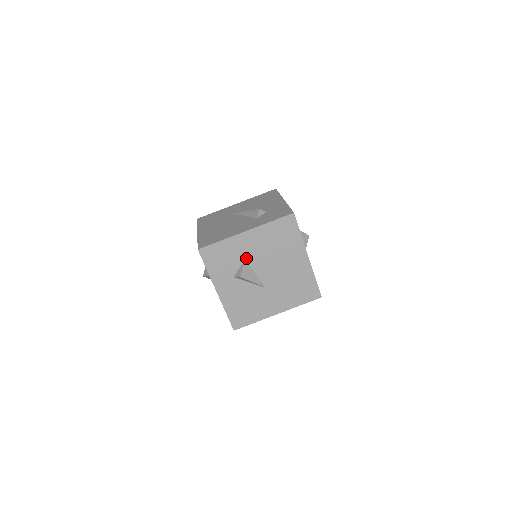
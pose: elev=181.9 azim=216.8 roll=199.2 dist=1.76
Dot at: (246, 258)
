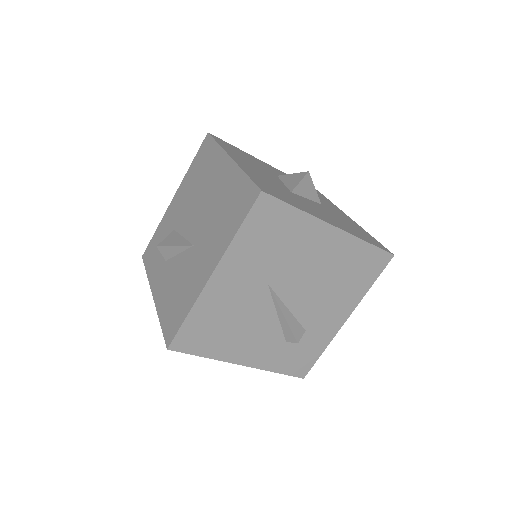
Dot at: (175, 226)
